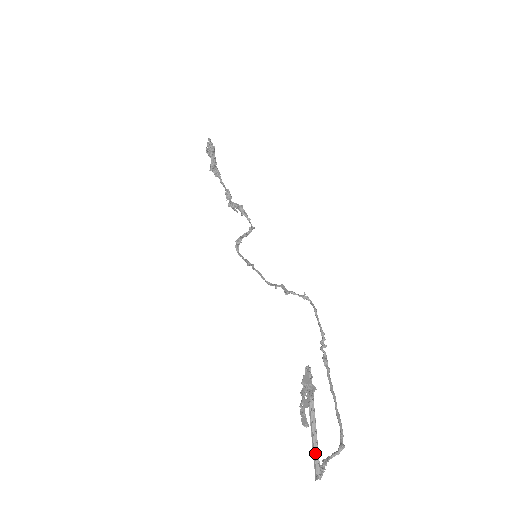
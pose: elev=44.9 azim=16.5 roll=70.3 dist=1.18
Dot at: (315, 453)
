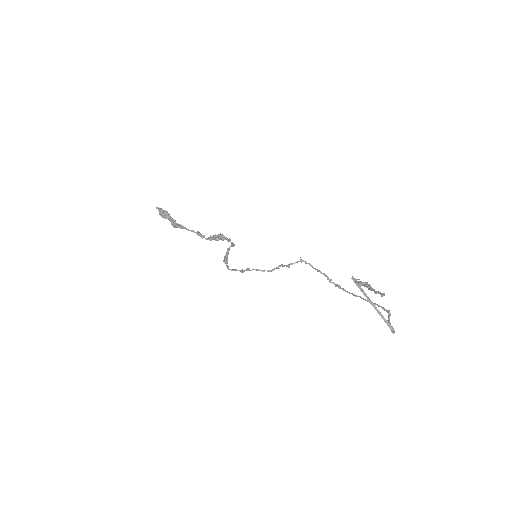
Dot at: (384, 321)
